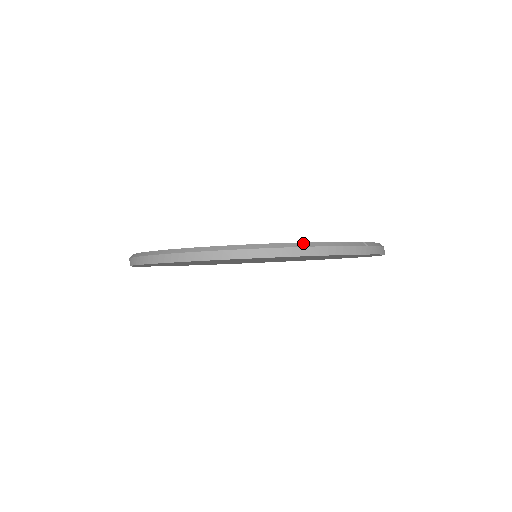
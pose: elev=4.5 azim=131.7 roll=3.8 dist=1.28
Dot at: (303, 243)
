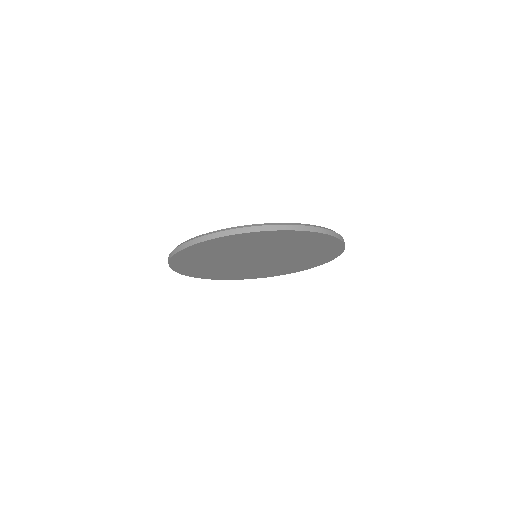
Dot at: occluded
